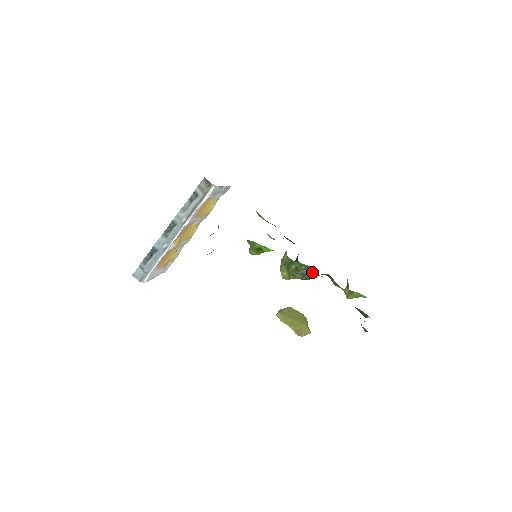
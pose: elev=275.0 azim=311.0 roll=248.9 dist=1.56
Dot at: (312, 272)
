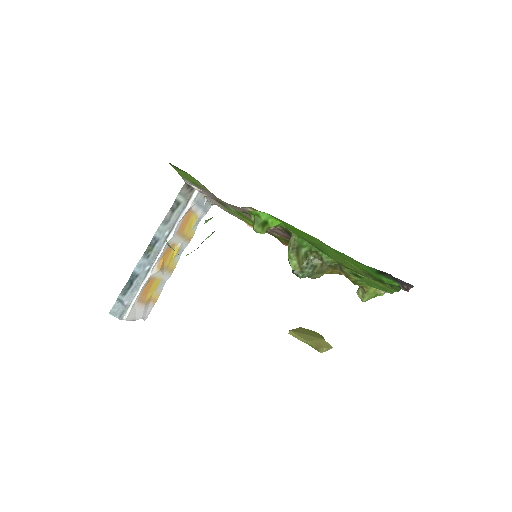
Dot at: (323, 260)
